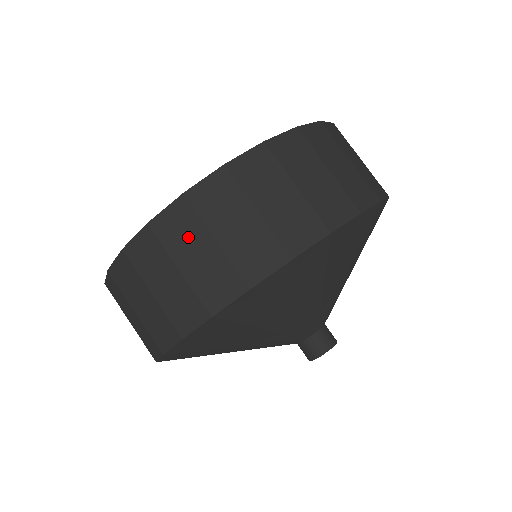
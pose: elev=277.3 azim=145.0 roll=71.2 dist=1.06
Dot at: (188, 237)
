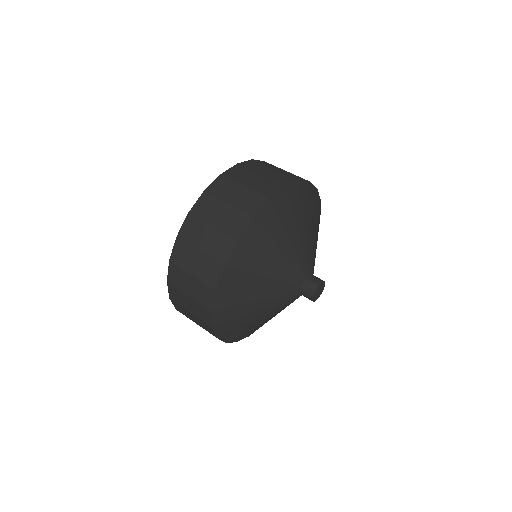
Dot at: (245, 175)
